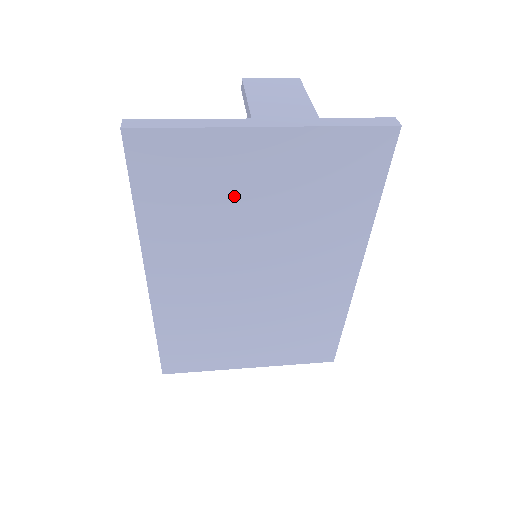
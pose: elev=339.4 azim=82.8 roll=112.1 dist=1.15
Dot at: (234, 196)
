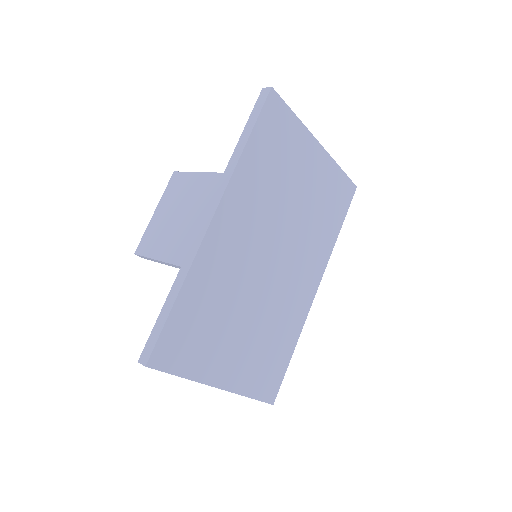
Dot at: (292, 176)
